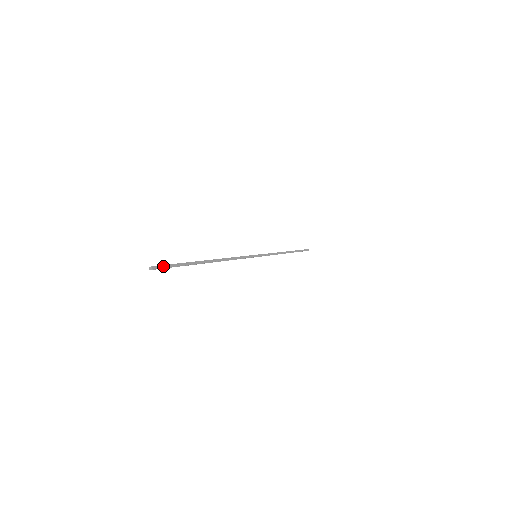
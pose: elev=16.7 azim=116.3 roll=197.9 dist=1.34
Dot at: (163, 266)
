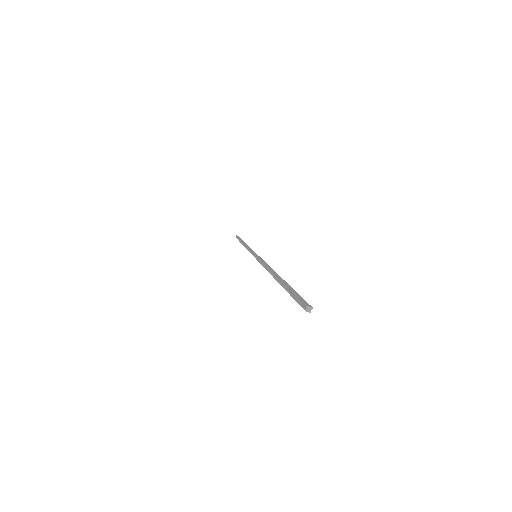
Dot at: (304, 302)
